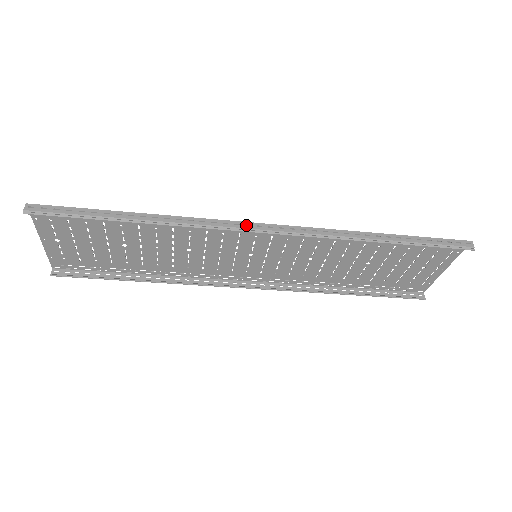
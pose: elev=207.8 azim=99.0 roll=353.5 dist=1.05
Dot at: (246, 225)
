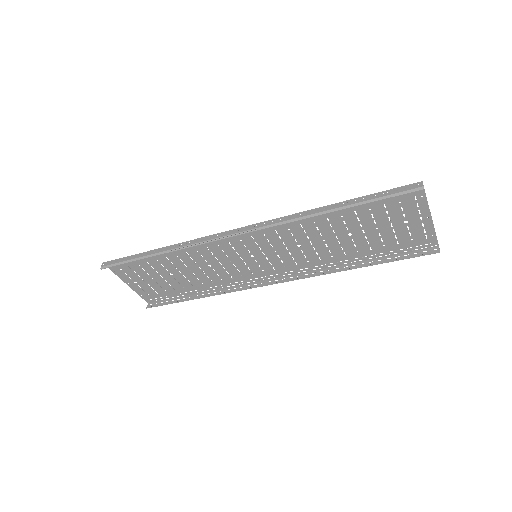
Dot at: (226, 234)
